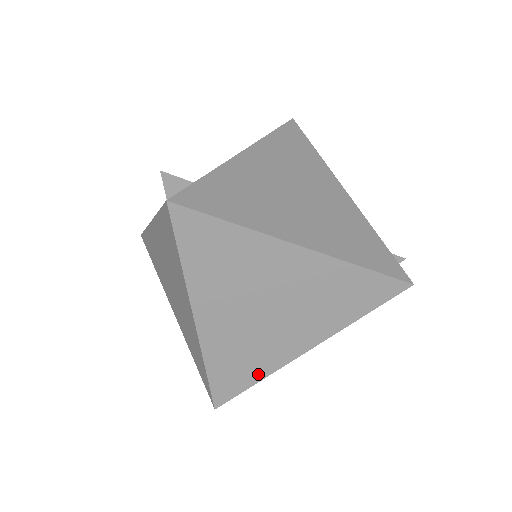
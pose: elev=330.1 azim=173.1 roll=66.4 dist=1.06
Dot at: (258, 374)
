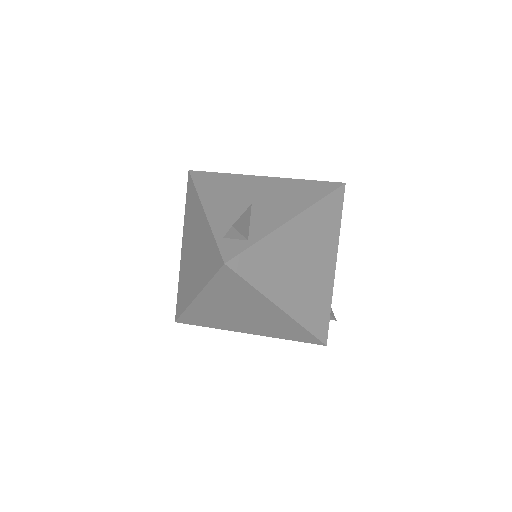
Dot at: (212, 326)
